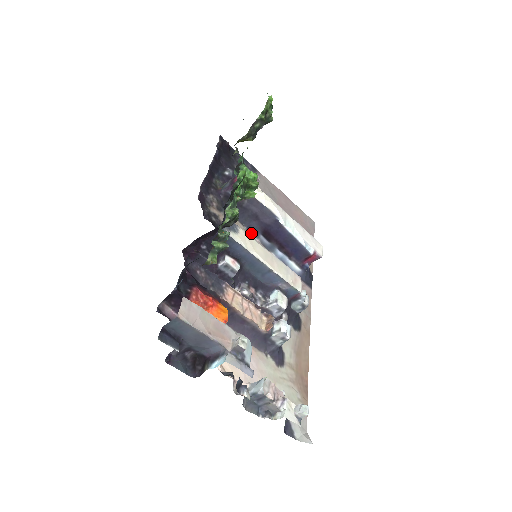
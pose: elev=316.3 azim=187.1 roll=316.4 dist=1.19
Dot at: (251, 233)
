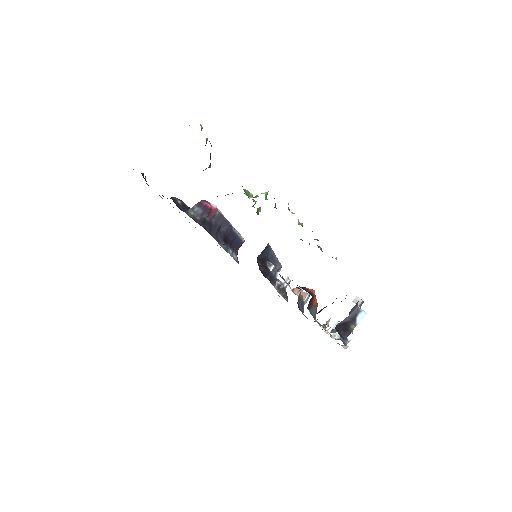
Dot at: (219, 244)
